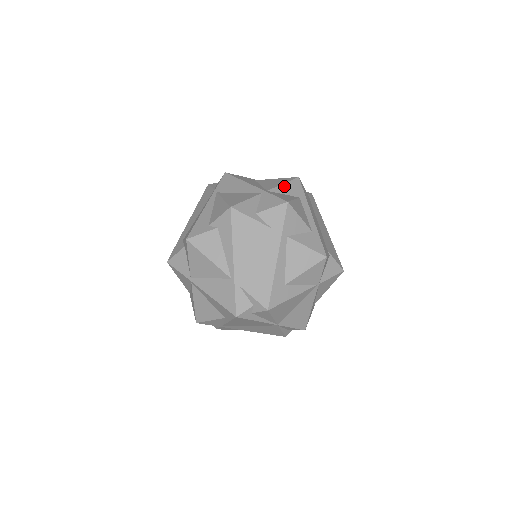
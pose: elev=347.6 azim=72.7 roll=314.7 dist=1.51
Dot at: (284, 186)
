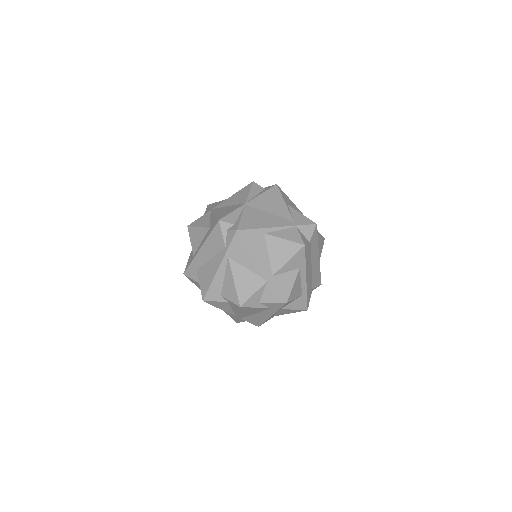
Dot at: (289, 263)
